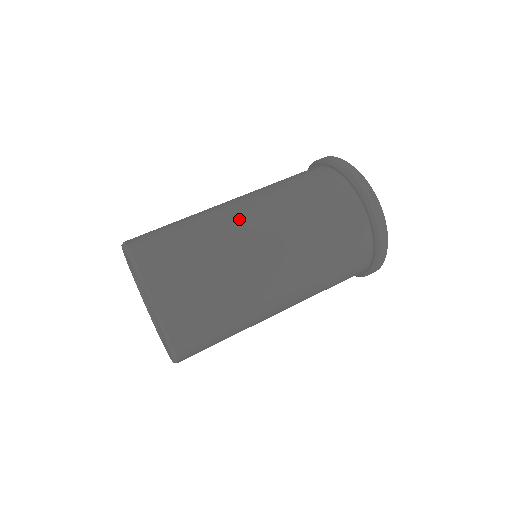
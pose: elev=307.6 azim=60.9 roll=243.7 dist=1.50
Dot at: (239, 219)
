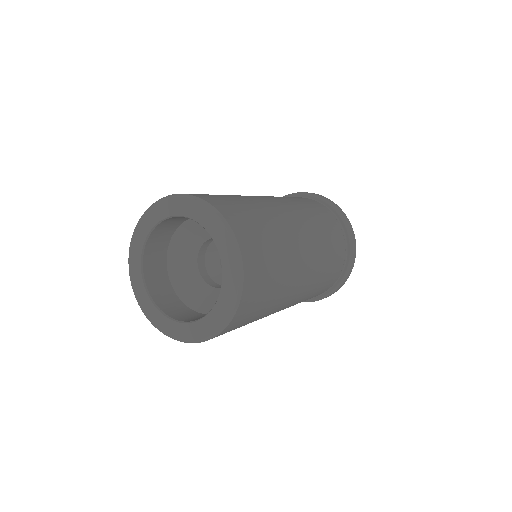
Dot at: occluded
